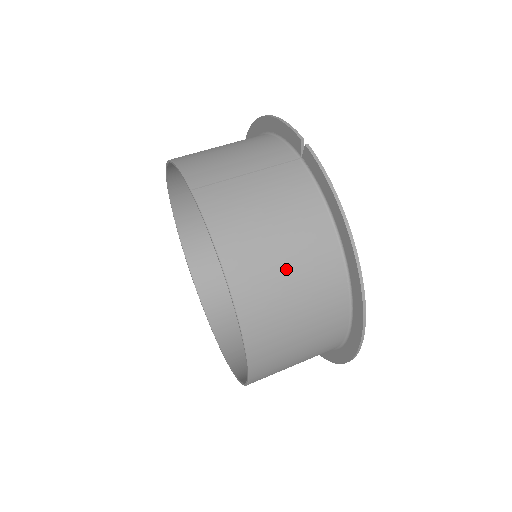
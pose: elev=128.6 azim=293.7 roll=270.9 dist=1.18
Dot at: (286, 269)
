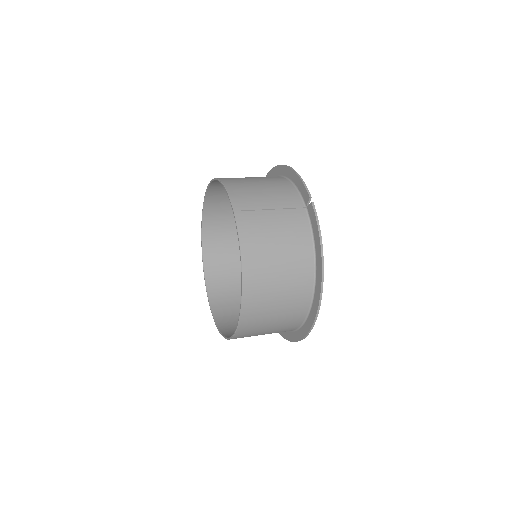
Dot at: (279, 276)
